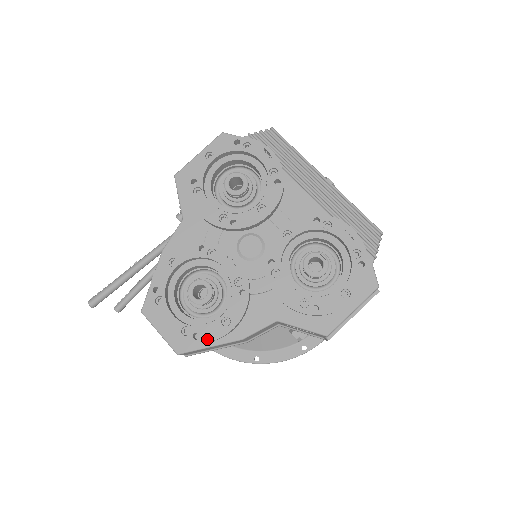
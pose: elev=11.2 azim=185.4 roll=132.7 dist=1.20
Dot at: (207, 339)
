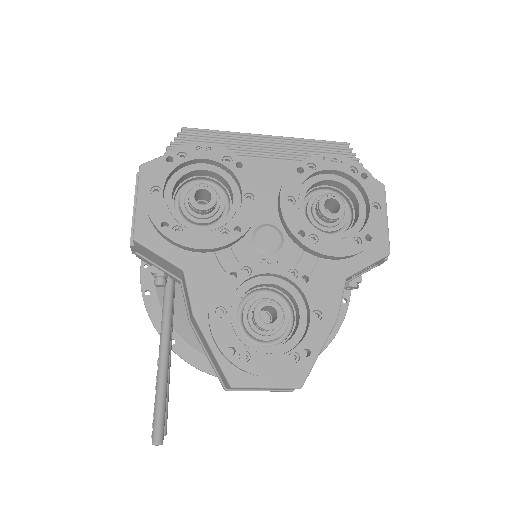
Dot at: (318, 345)
